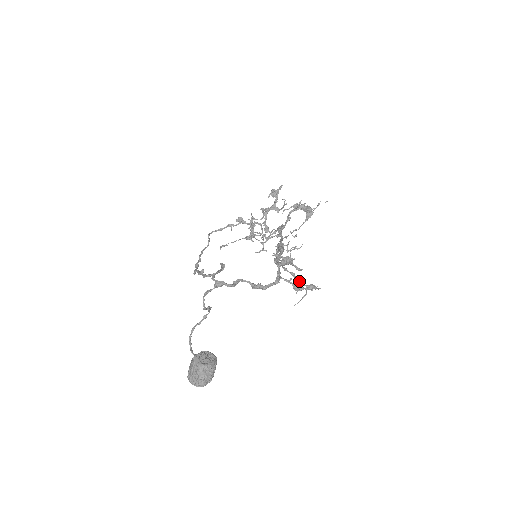
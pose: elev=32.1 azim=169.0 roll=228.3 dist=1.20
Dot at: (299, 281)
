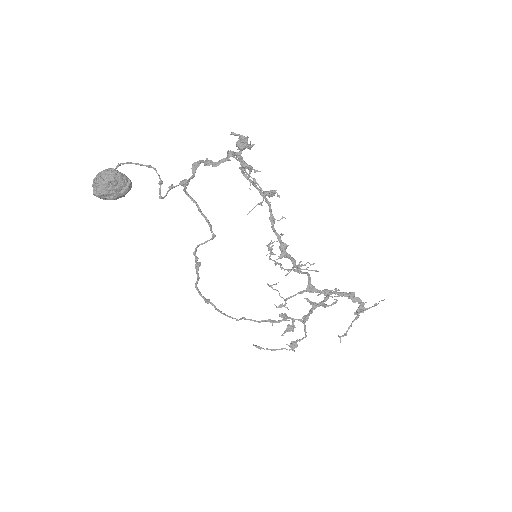
Dot at: (258, 185)
